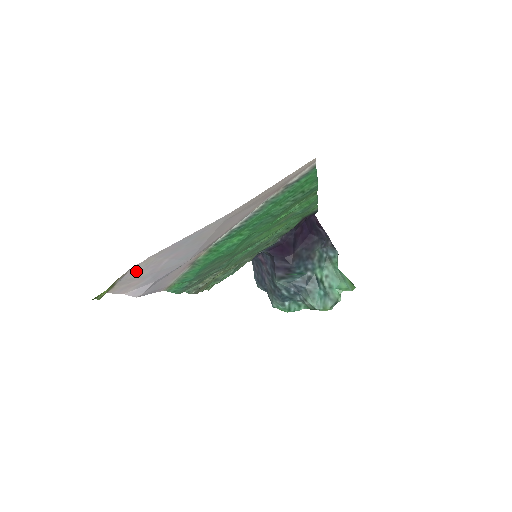
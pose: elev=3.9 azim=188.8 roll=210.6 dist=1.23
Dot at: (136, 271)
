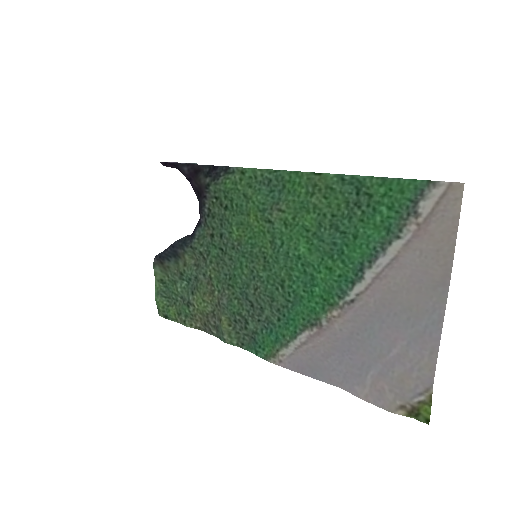
Dot at: (416, 380)
